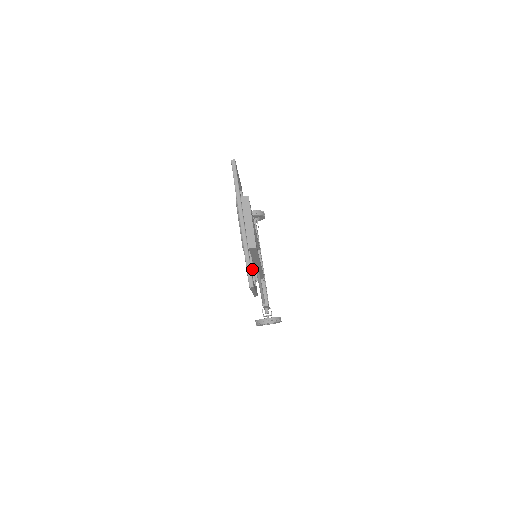
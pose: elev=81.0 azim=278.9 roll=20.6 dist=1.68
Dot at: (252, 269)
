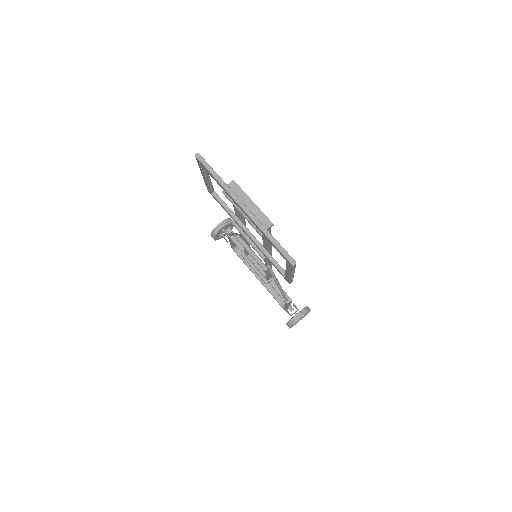
Dot at: (272, 258)
